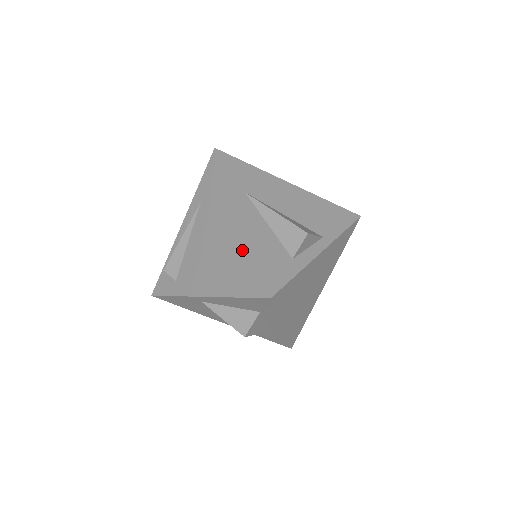
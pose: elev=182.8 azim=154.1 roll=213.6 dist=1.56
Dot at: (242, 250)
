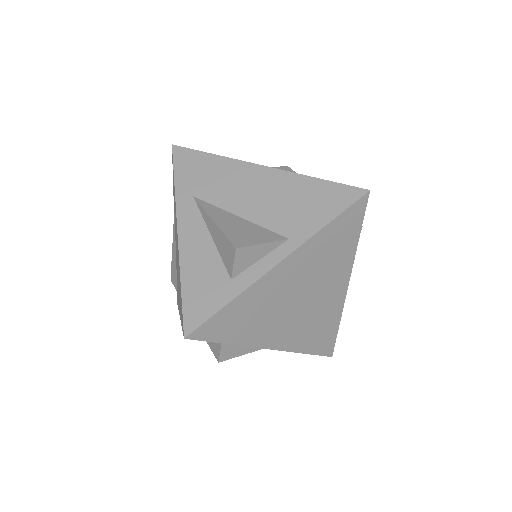
Dot at: (179, 273)
